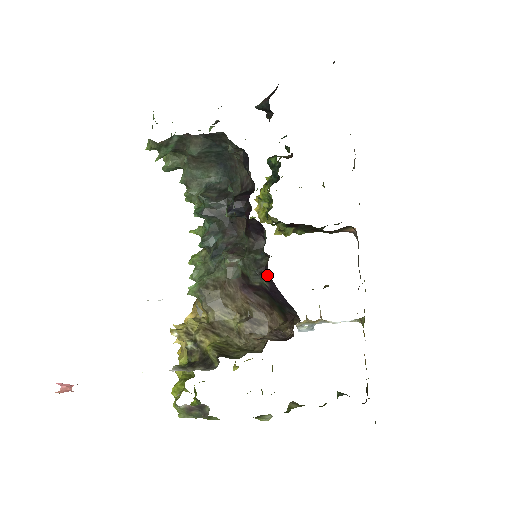
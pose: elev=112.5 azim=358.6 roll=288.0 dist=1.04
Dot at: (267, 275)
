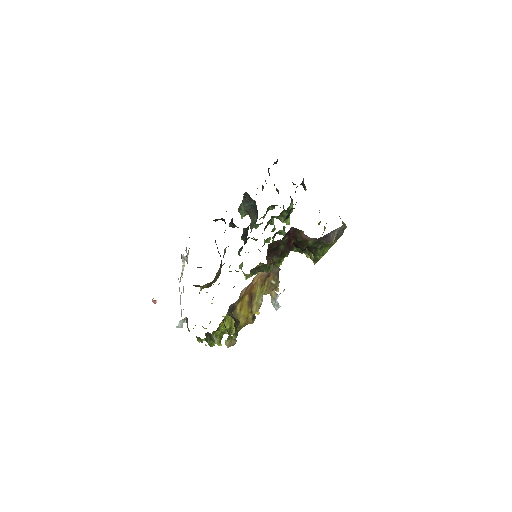
Dot at: occluded
